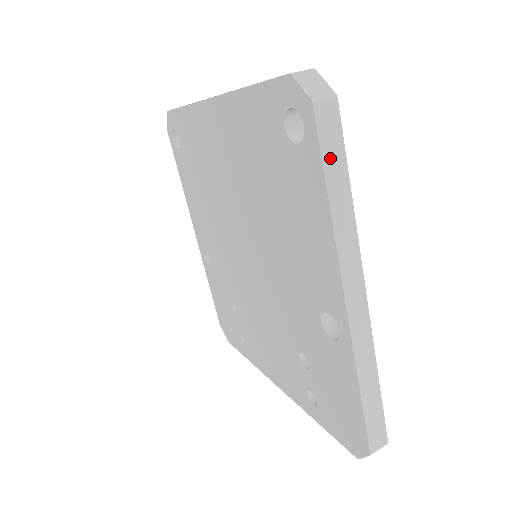
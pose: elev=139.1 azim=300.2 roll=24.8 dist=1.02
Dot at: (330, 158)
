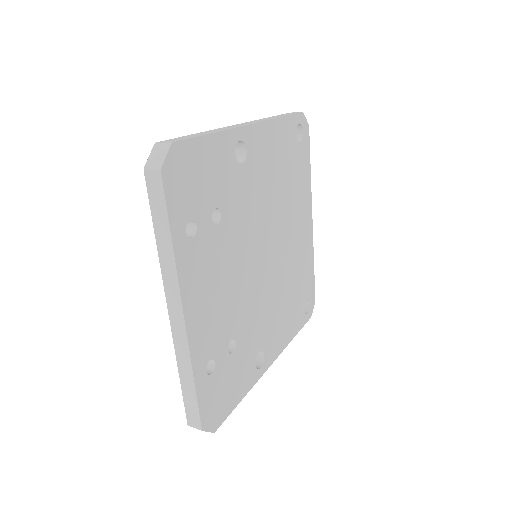
Dot at: occluded
